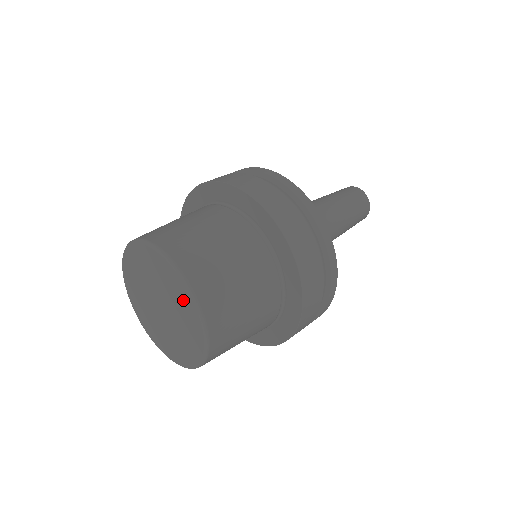
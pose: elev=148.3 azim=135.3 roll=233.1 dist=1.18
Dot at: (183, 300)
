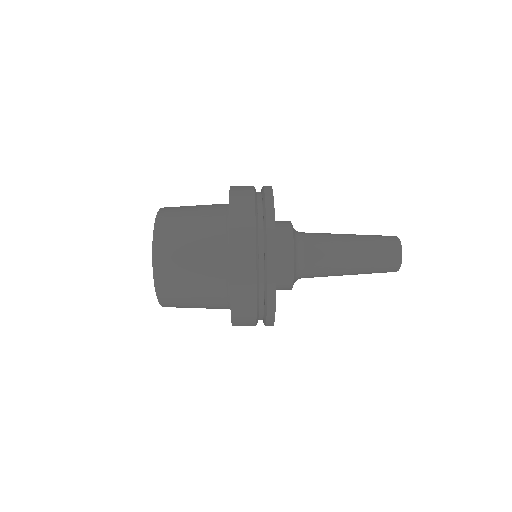
Dot at: occluded
